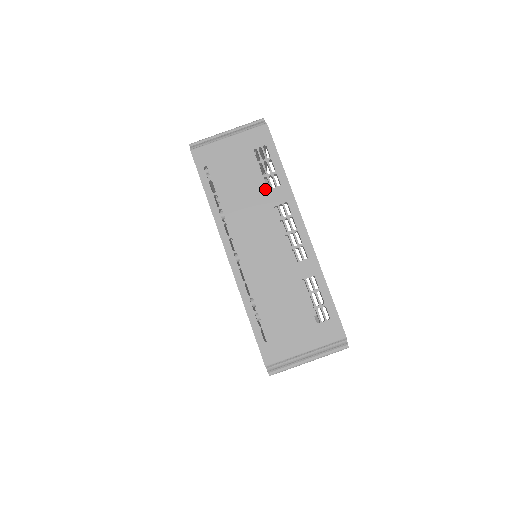
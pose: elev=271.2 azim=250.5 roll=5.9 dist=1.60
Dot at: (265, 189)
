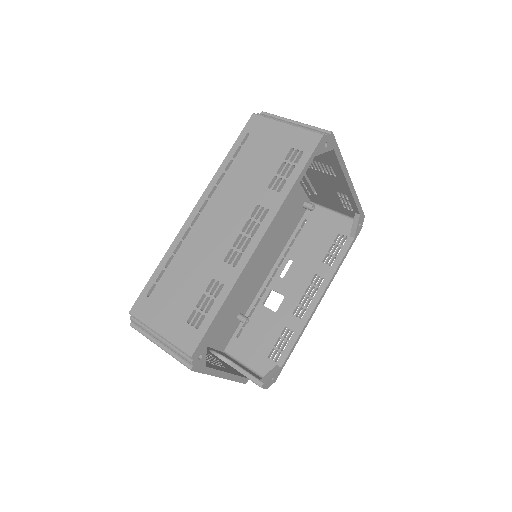
Dot at: (266, 185)
